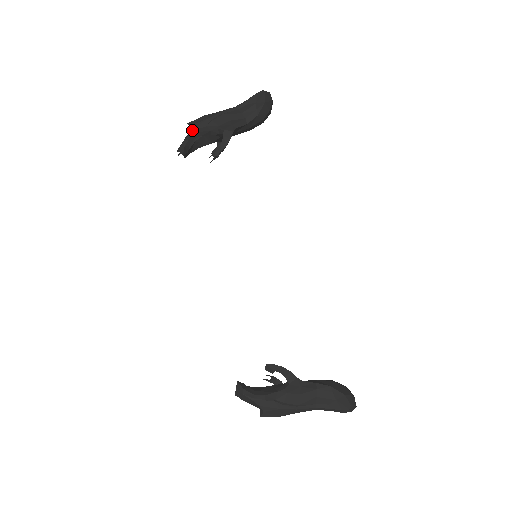
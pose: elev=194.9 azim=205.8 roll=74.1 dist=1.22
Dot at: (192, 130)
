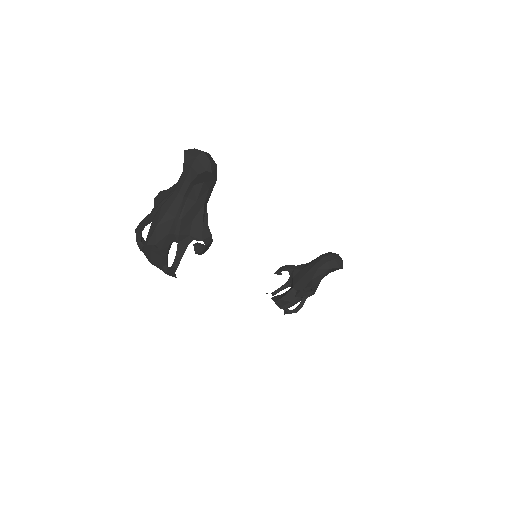
Dot at: (161, 250)
